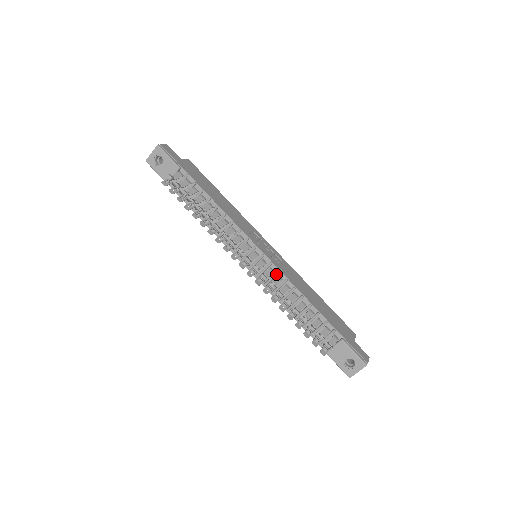
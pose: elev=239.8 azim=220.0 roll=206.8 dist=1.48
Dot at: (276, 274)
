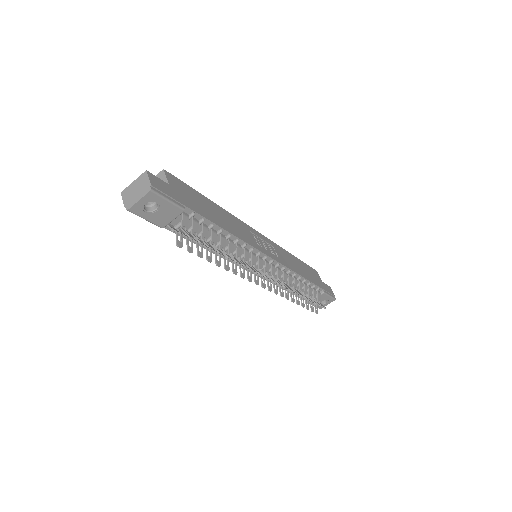
Dot at: (282, 271)
